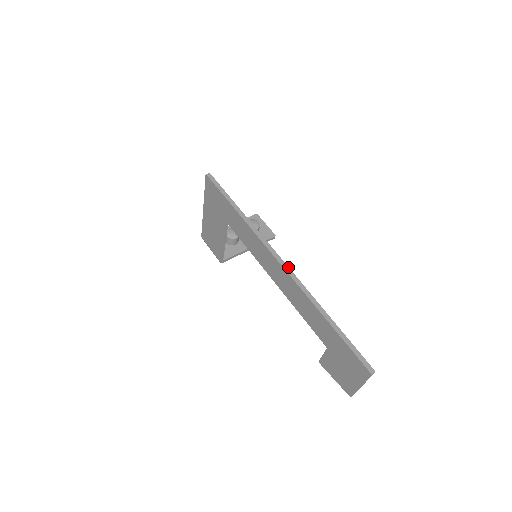
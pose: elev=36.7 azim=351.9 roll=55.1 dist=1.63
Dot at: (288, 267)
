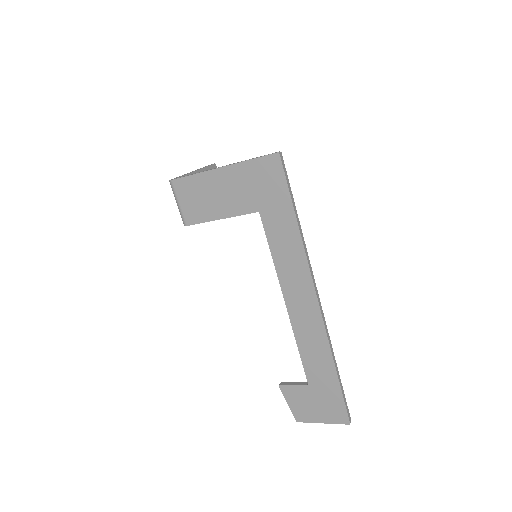
Dot at: (322, 310)
